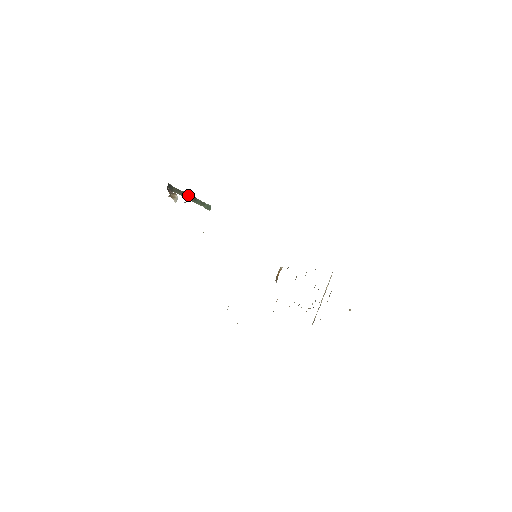
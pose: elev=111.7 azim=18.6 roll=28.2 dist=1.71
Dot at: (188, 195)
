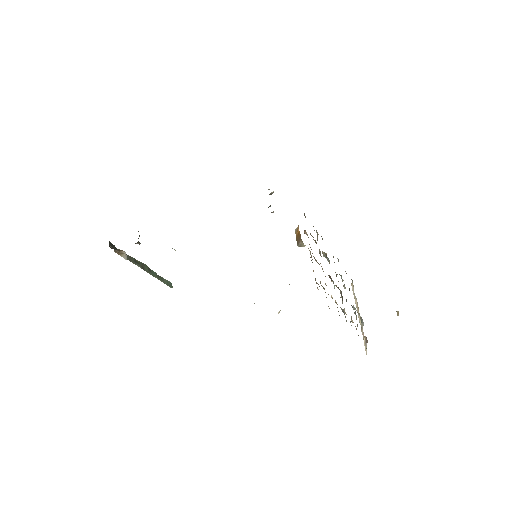
Dot at: (139, 263)
